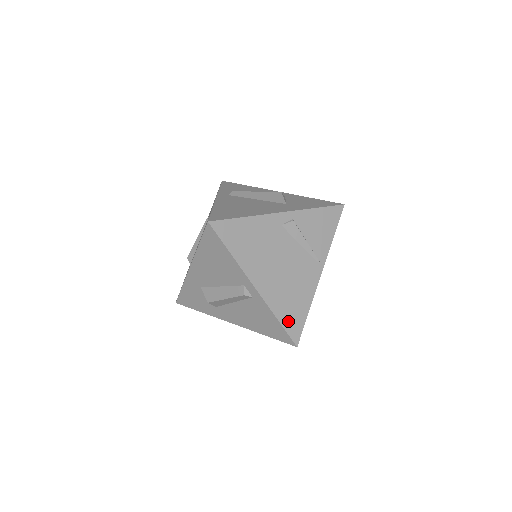
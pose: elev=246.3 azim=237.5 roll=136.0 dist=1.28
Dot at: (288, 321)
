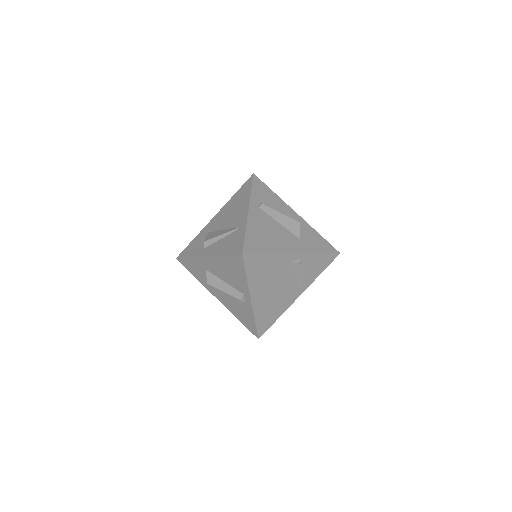
Dot at: (261, 323)
